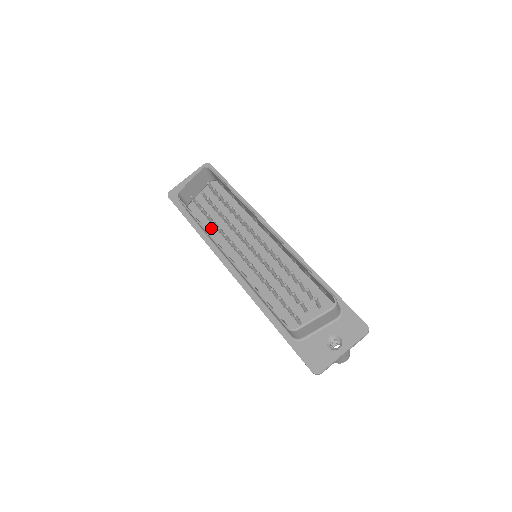
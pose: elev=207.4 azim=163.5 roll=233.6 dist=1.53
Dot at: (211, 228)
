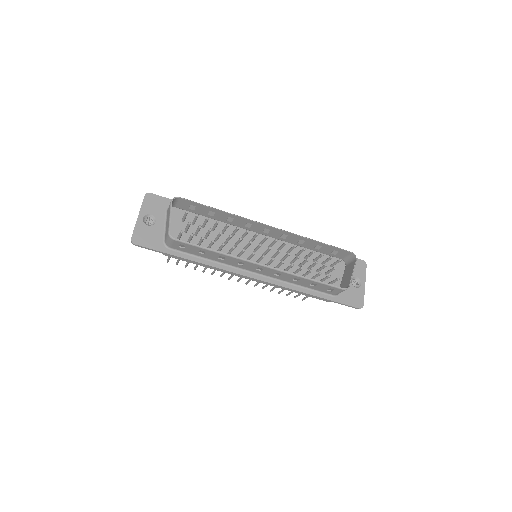
Dot at: occluded
